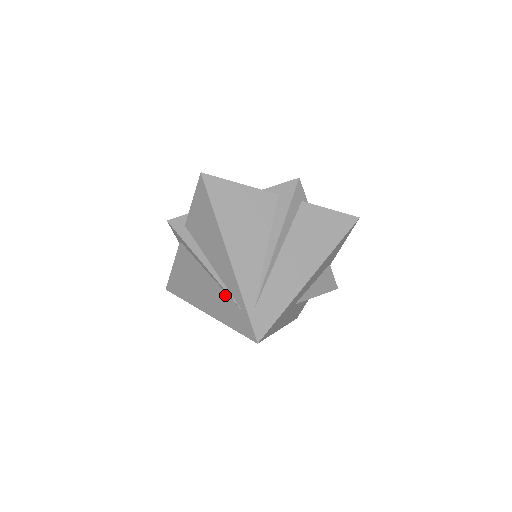
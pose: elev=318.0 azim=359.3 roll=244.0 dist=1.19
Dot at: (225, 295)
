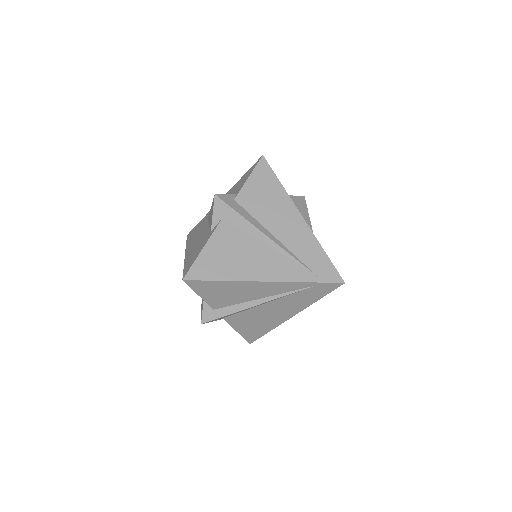
Dot at: (292, 296)
